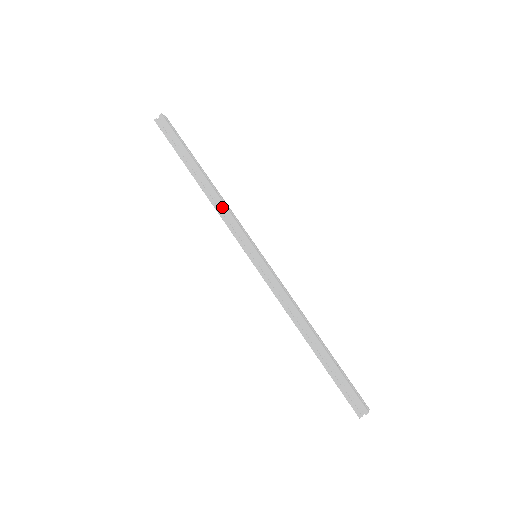
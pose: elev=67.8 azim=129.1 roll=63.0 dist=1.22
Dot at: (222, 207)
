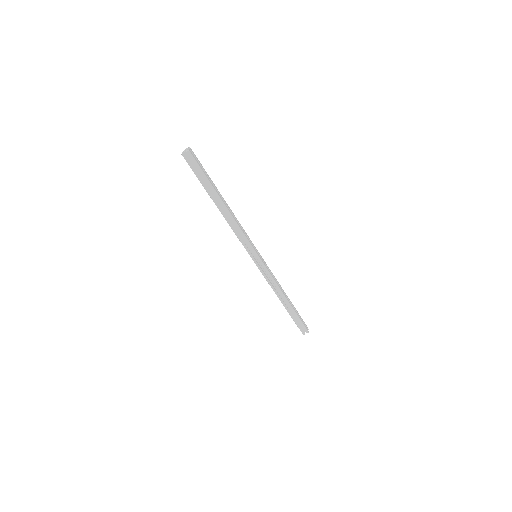
Dot at: (236, 227)
